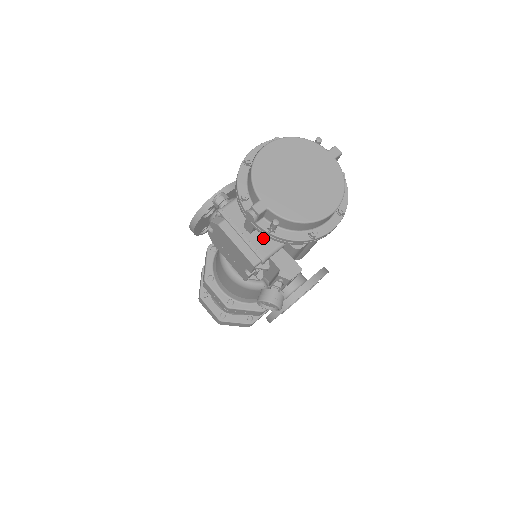
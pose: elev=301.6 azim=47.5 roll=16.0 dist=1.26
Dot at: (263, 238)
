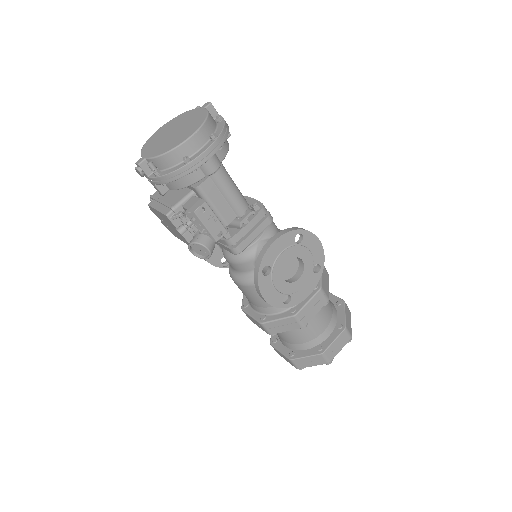
Dot at: (176, 196)
